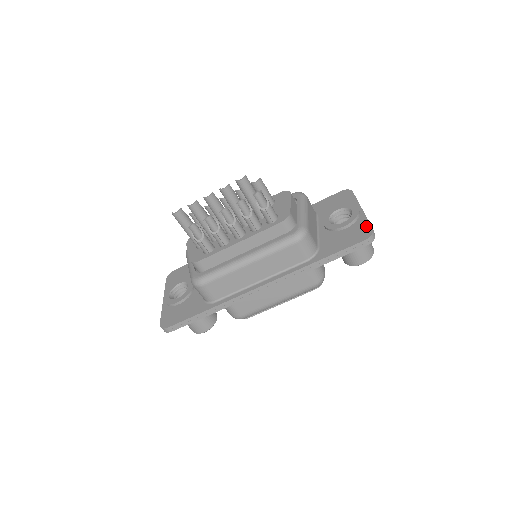
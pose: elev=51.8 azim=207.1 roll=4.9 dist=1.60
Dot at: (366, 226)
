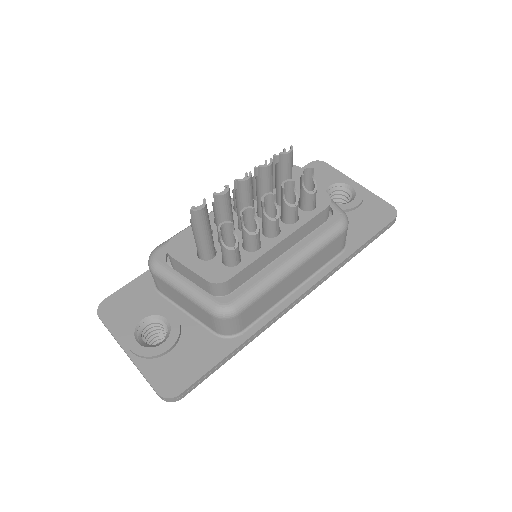
Dot at: (382, 203)
